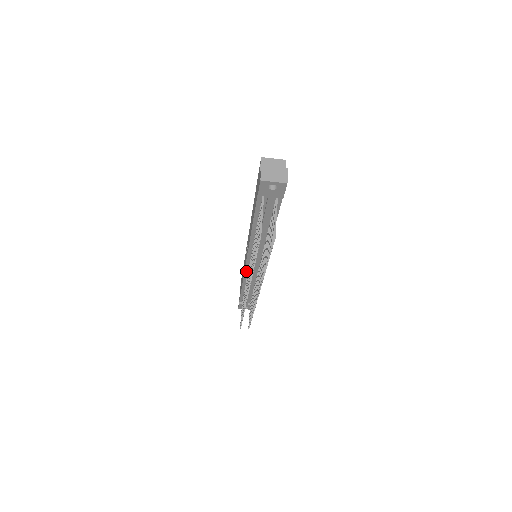
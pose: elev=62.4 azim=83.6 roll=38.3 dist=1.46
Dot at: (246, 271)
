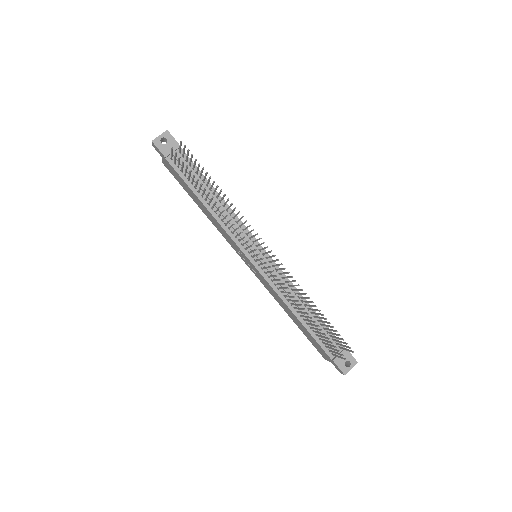
Dot at: (268, 280)
